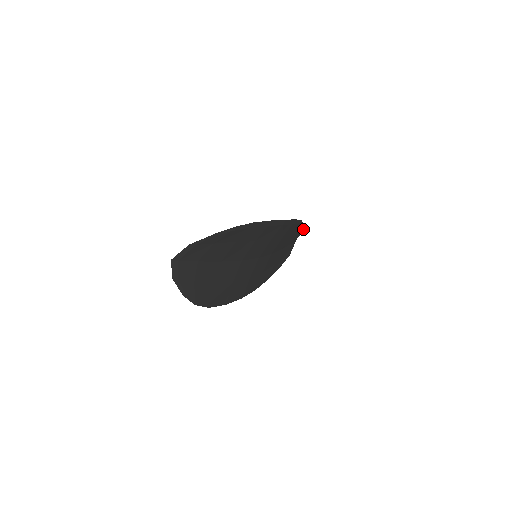
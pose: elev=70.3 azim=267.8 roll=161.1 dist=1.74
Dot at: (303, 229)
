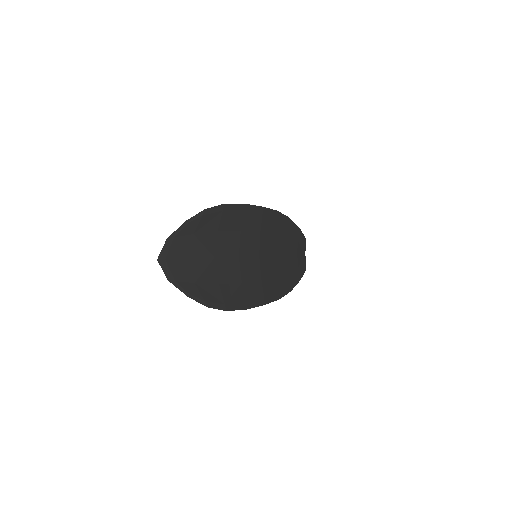
Dot at: (302, 236)
